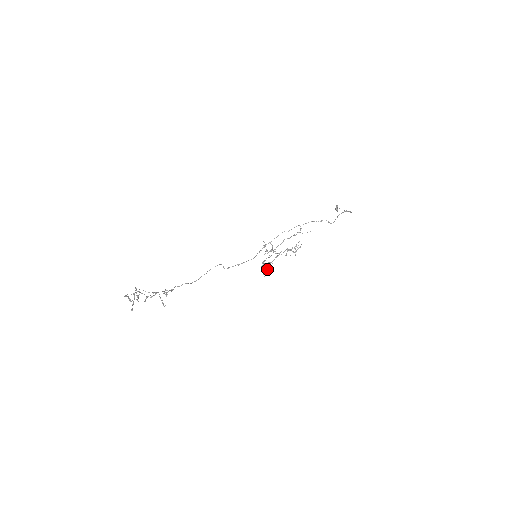
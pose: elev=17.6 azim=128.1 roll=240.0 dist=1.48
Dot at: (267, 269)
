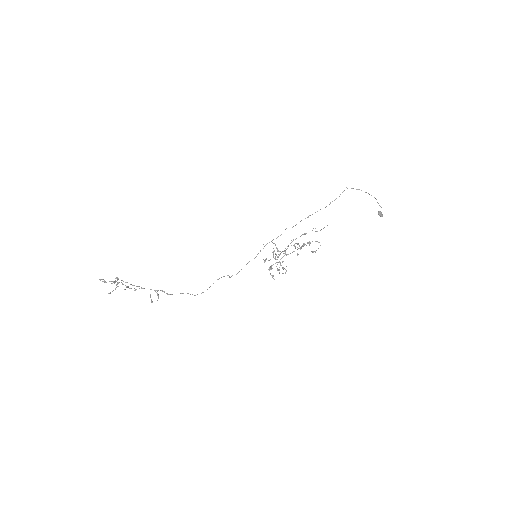
Dot at: (271, 268)
